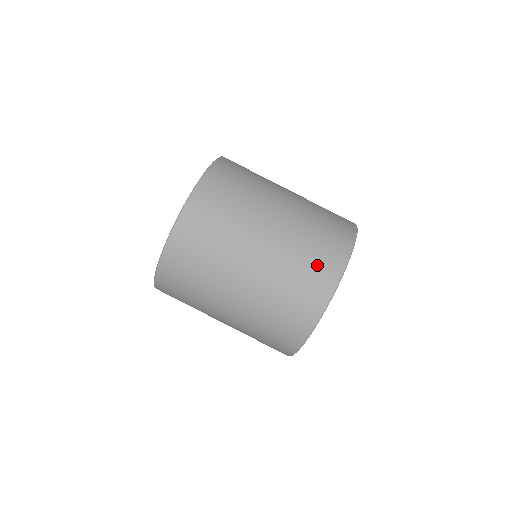
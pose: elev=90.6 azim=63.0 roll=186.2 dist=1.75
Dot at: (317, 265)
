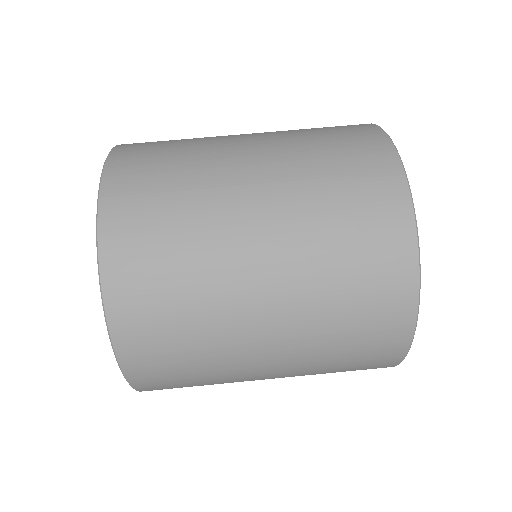
Dot at: (346, 143)
